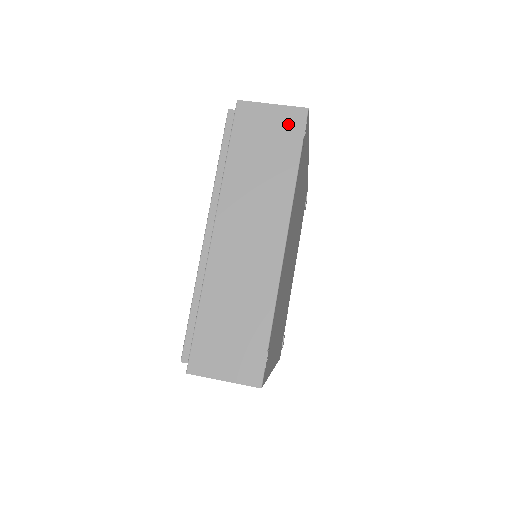
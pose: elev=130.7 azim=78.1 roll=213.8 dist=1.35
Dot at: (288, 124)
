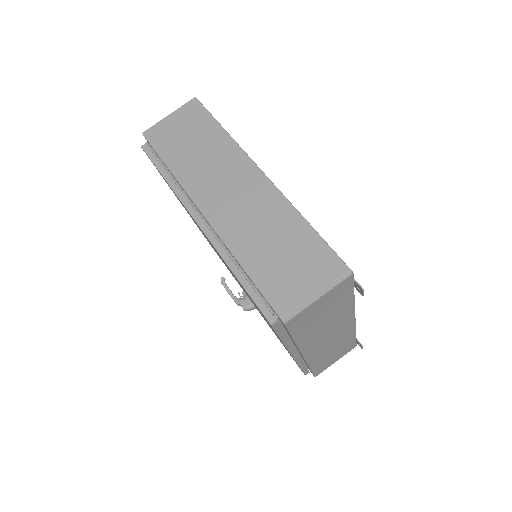
Dot at: (338, 293)
